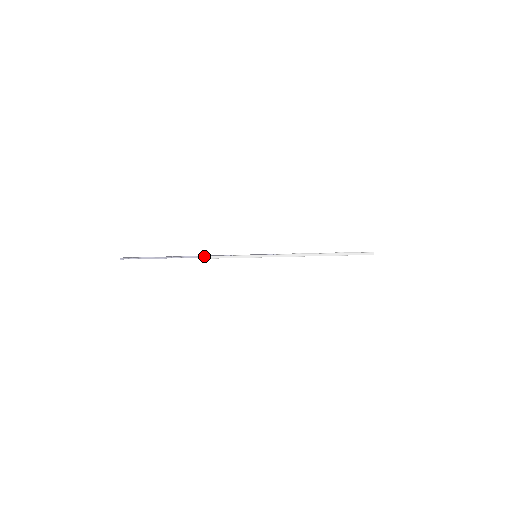
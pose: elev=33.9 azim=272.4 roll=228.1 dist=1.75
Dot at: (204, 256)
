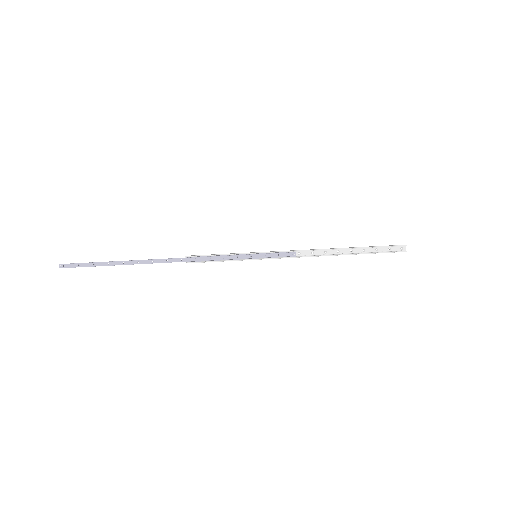
Dot at: occluded
